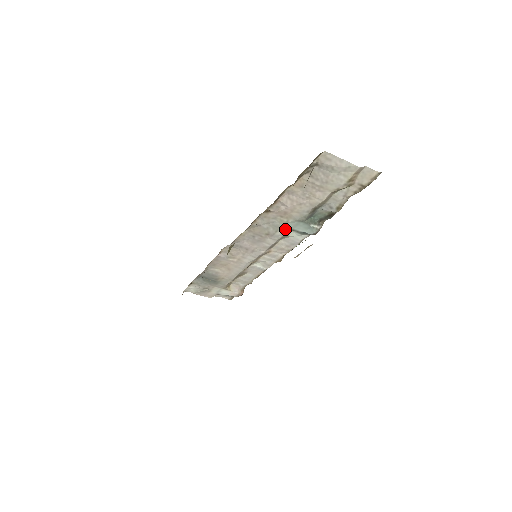
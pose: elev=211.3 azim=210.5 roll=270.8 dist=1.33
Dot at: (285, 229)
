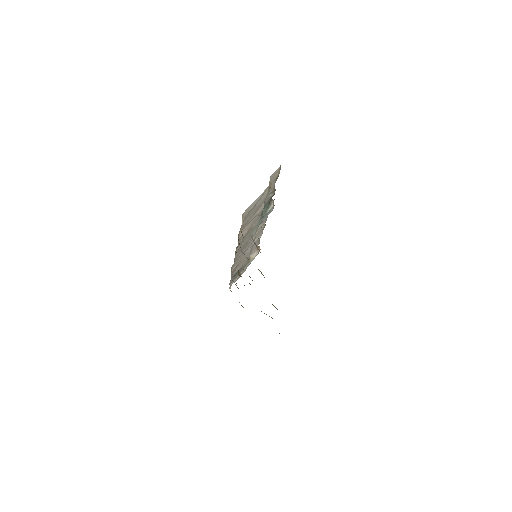
Dot at: (255, 230)
